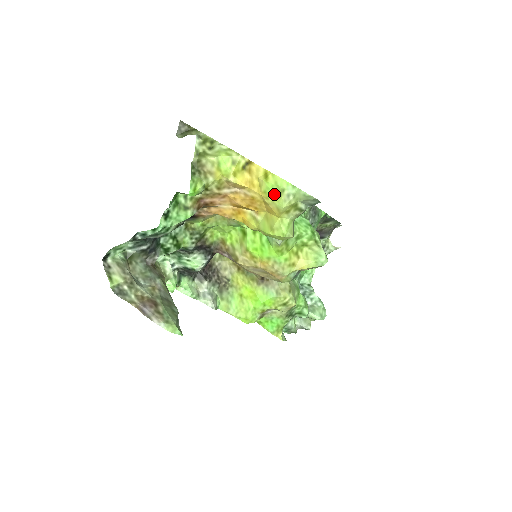
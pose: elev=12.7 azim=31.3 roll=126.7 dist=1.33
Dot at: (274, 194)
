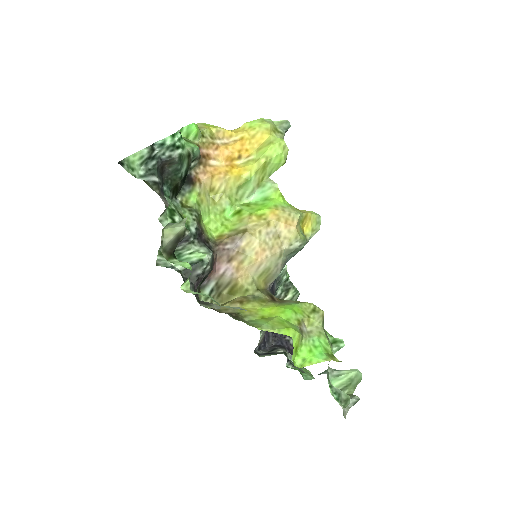
Dot at: (258, 123)
